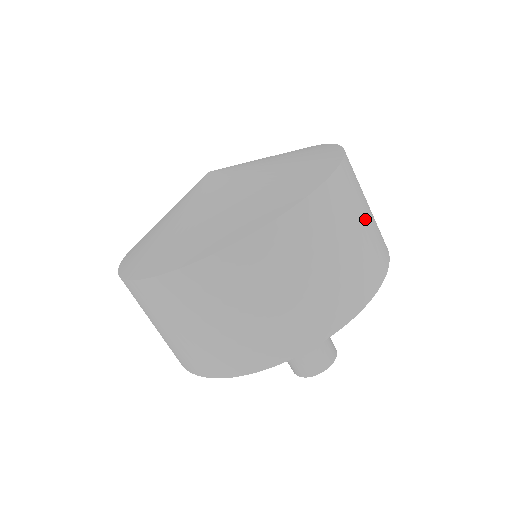
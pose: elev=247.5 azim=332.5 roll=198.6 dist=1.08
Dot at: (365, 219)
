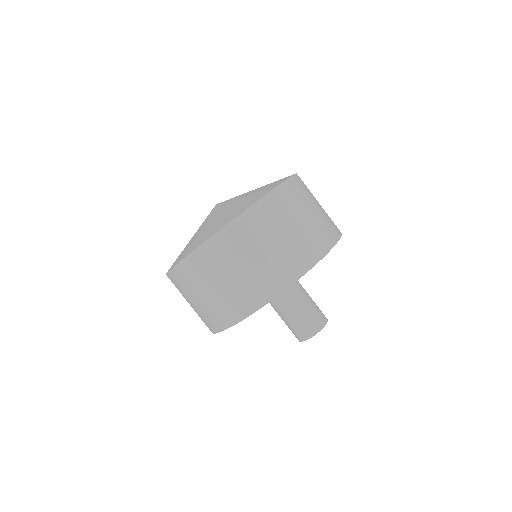
Dot at: (270, 246)
